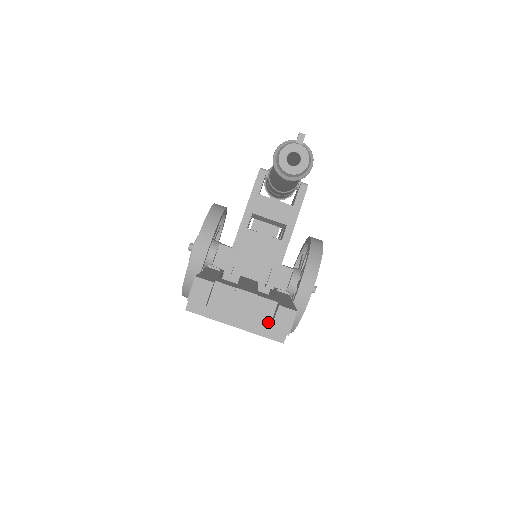
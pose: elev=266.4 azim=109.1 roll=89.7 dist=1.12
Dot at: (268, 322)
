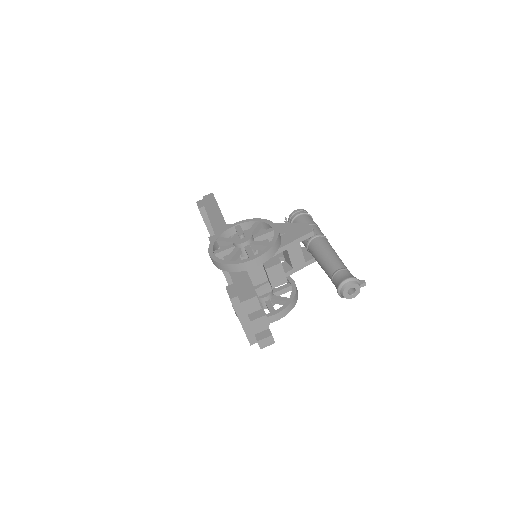
Dot at: (256, 332)
